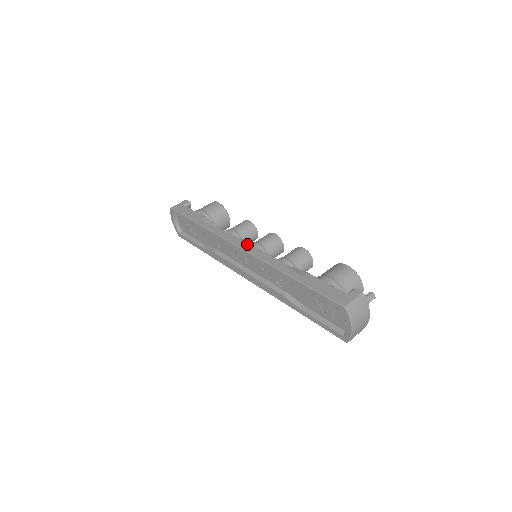
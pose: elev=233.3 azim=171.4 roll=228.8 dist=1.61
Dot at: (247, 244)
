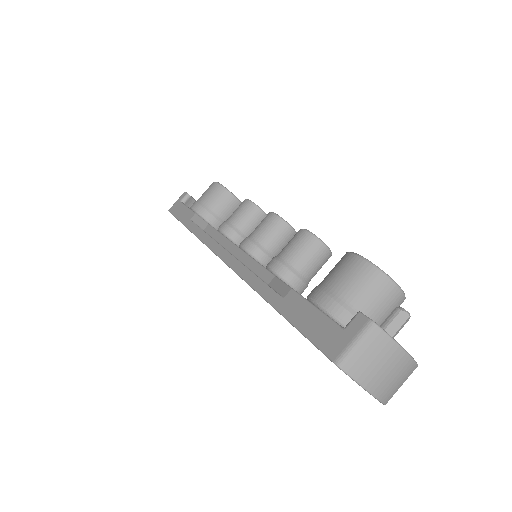
Dot at: (232, 246)
